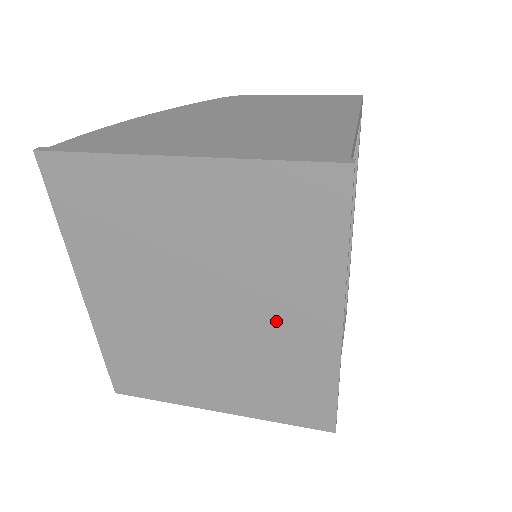
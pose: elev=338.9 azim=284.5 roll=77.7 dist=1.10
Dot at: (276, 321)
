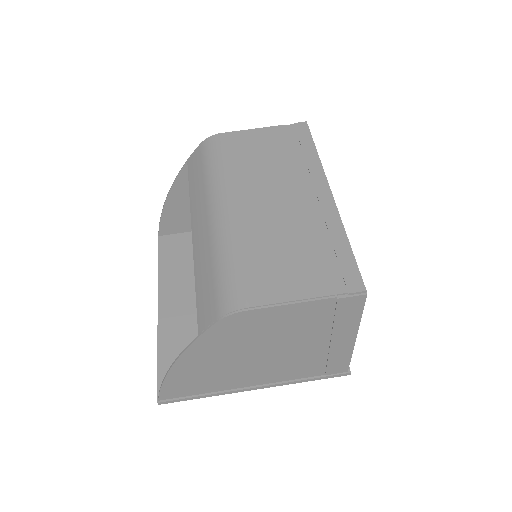
Dot at: occluded
